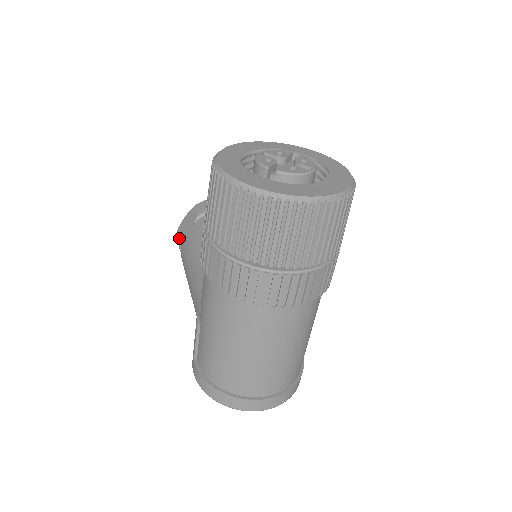
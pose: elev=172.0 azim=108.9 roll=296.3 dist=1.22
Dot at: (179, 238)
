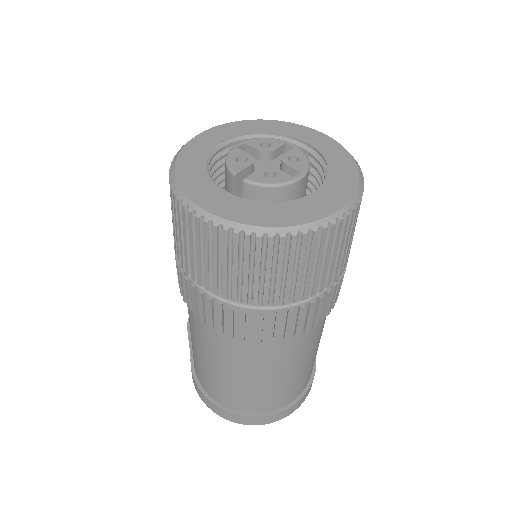
Dot at: occluded
